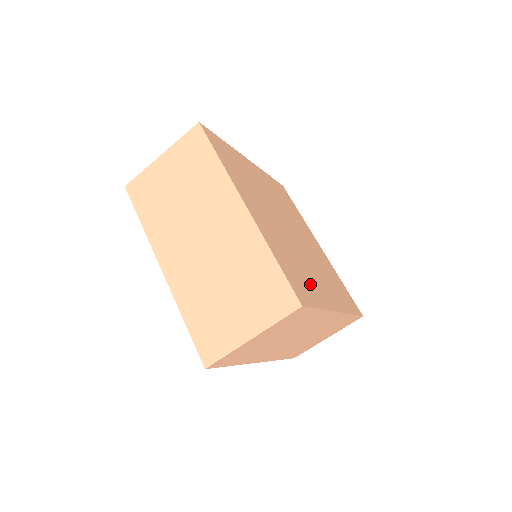
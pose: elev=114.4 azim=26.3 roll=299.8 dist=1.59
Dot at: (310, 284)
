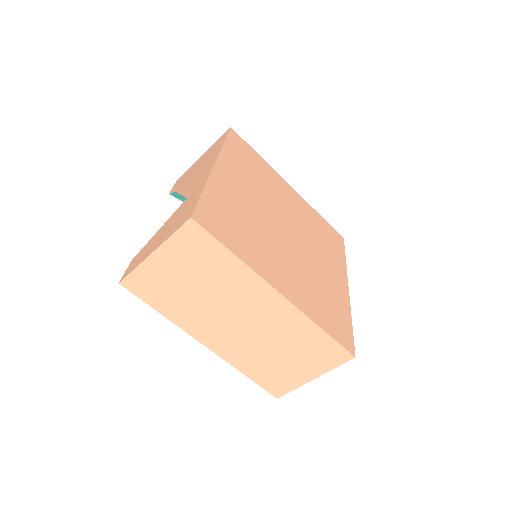
Dot at: (334, 300)
